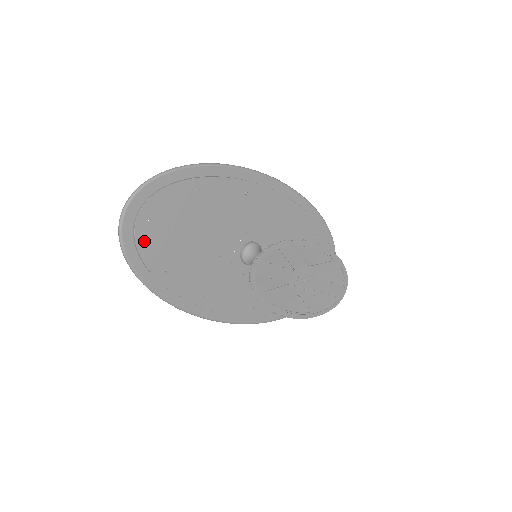
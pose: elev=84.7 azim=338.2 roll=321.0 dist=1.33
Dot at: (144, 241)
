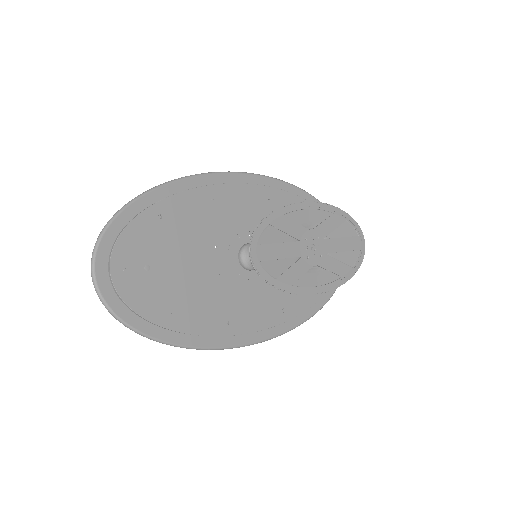
Dot at: (131, 294)
